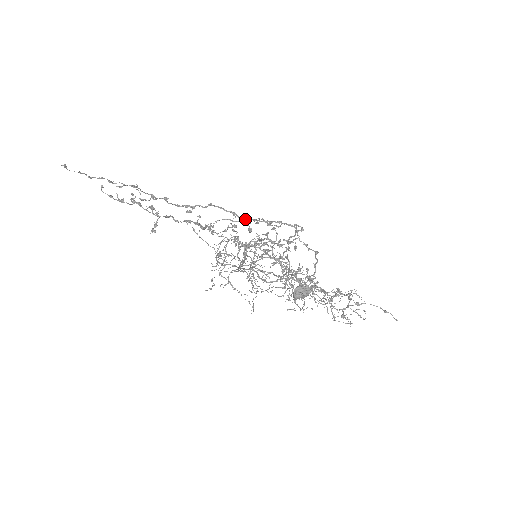
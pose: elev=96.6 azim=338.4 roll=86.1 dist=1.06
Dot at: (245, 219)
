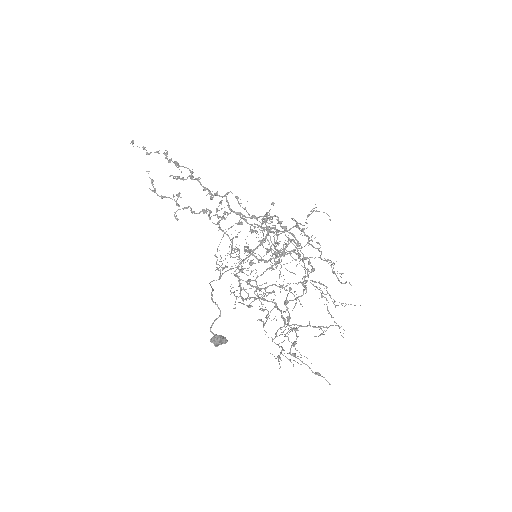
Dot at: occluded
